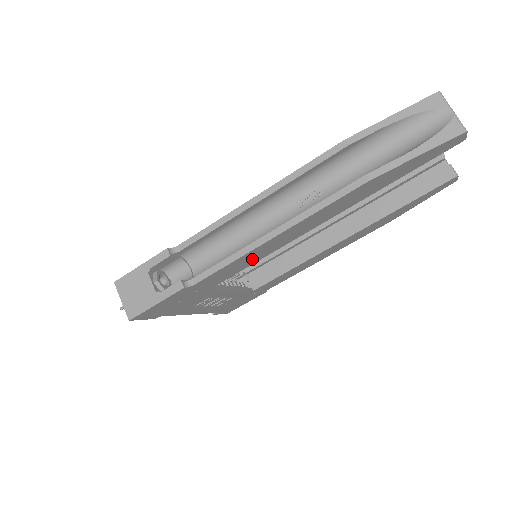
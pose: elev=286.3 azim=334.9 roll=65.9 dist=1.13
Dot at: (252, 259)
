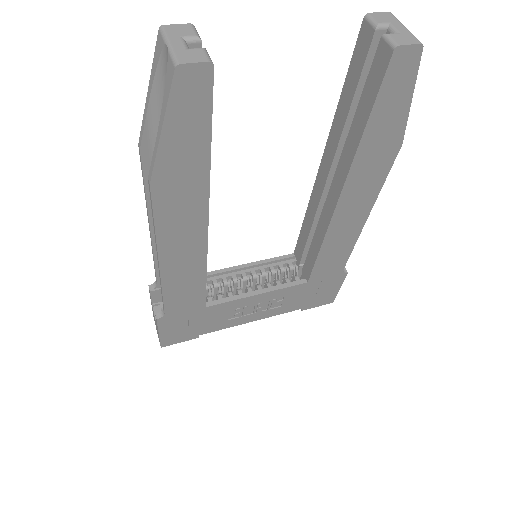
Dot at: (190, 279)
